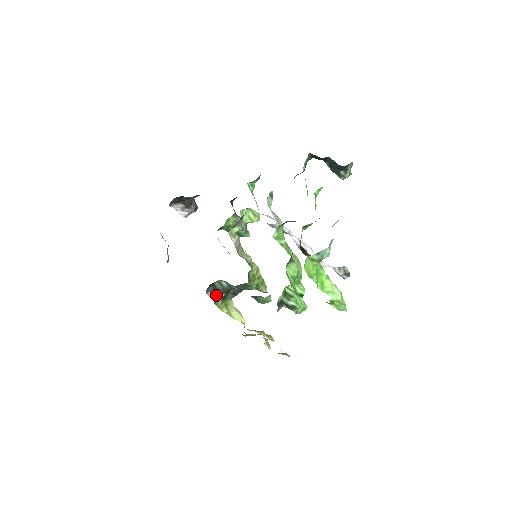
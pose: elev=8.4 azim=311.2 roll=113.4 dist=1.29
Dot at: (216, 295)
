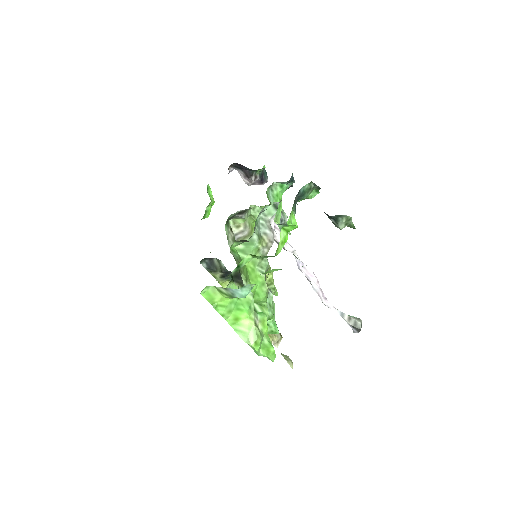
Dot at: (212, 270)
